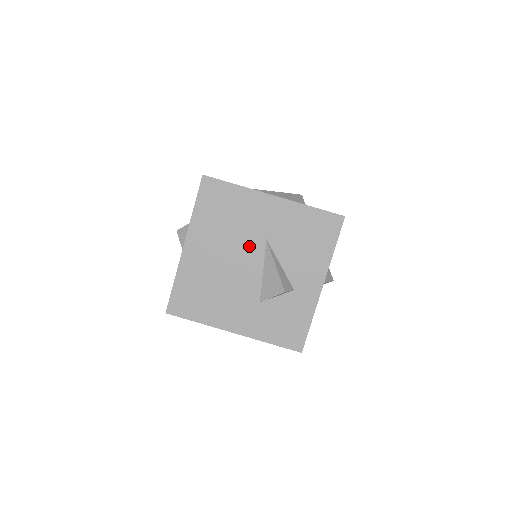
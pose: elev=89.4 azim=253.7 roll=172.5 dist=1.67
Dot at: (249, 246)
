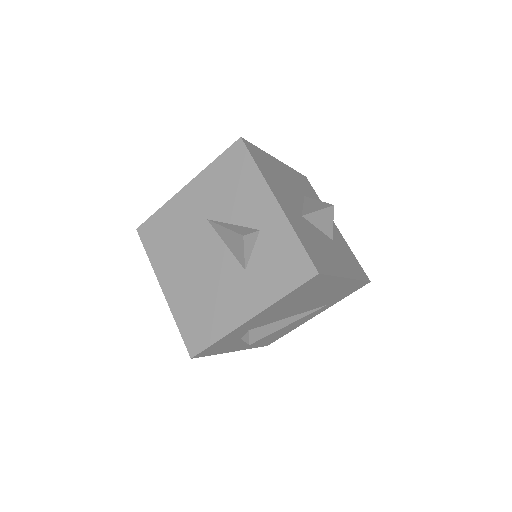
Dot at: (200, 238)
